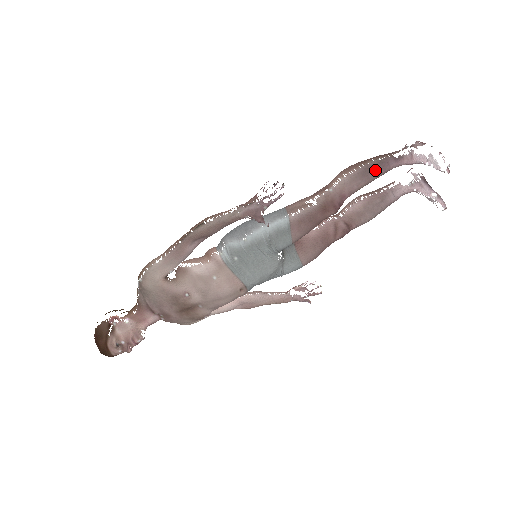
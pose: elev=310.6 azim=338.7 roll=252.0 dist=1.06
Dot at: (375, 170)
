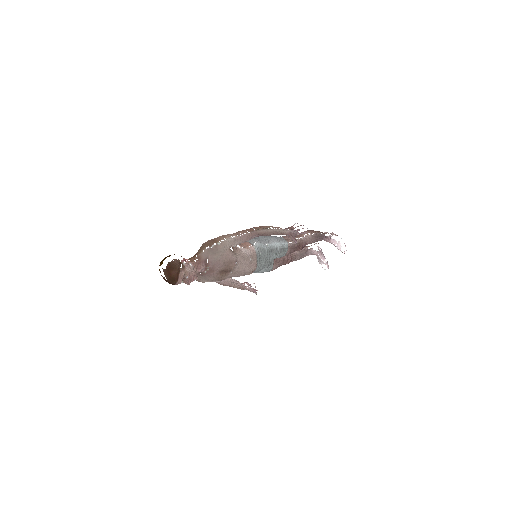
Dot at: (319, 238)
